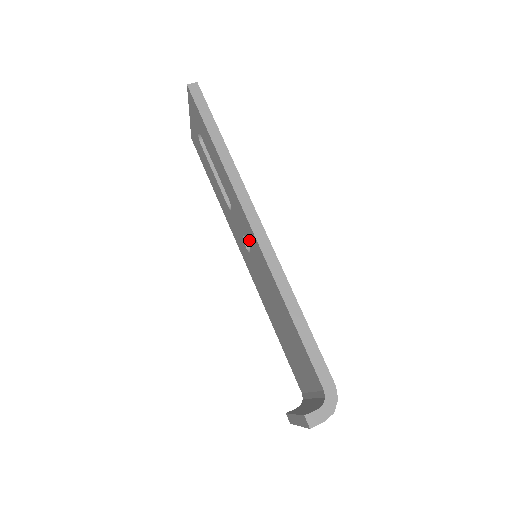
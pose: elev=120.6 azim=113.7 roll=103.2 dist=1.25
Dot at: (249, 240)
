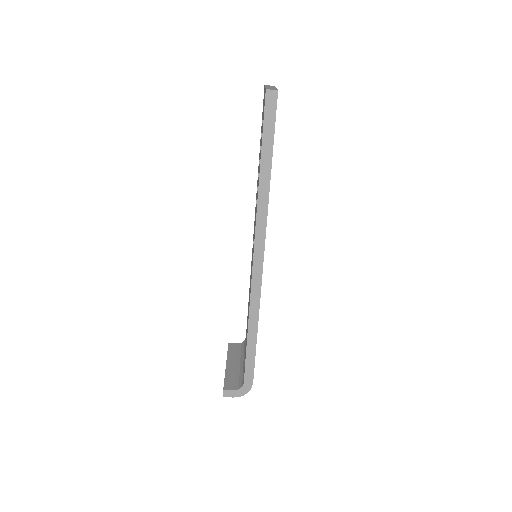
Dot at: occluded
